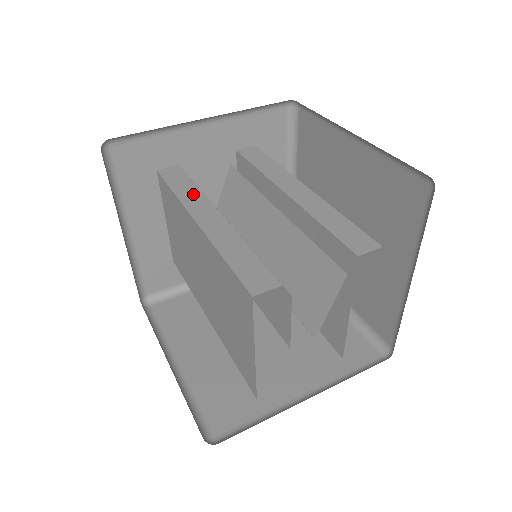
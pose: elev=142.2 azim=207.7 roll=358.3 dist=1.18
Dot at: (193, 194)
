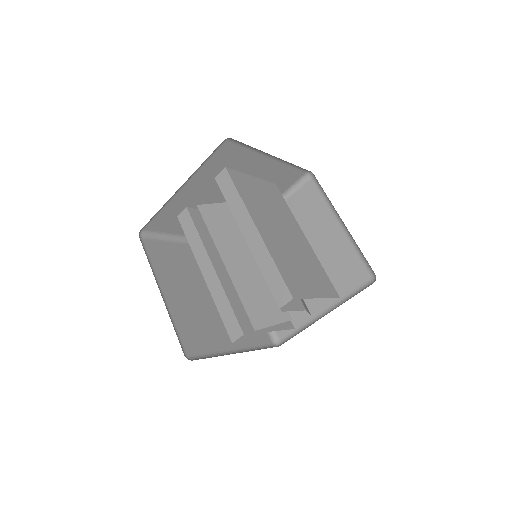
Dot at: (198, 245)
